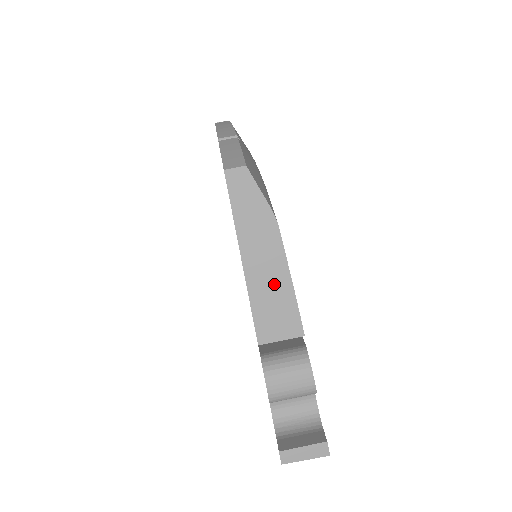
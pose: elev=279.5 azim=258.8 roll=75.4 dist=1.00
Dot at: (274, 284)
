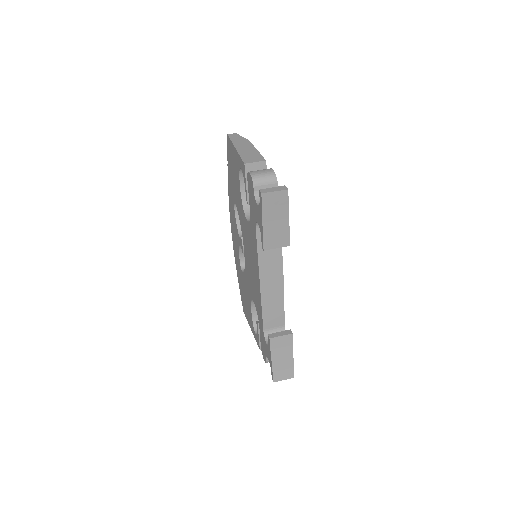
Dot at: (250, 151)
